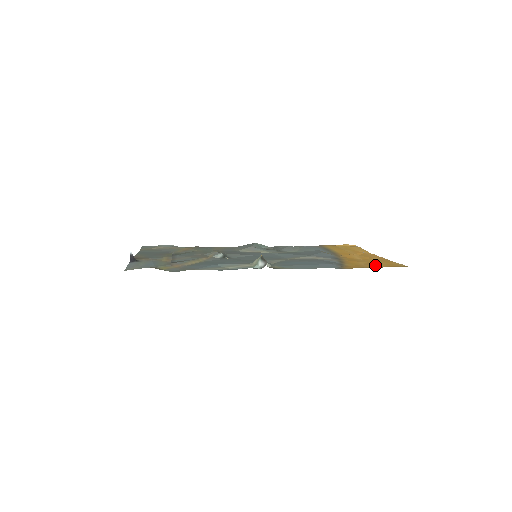
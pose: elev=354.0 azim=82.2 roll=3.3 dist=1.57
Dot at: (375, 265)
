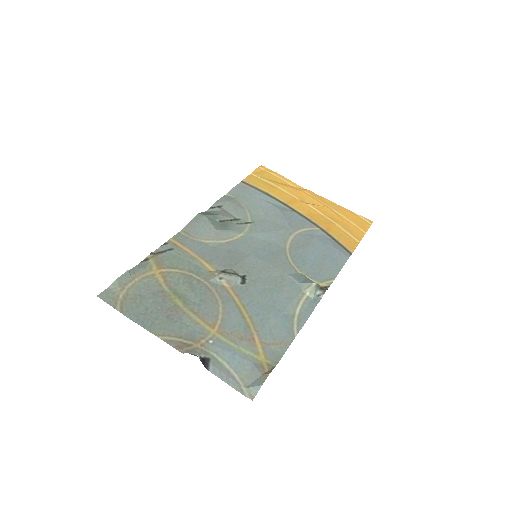
Dot at: (355, 230)
